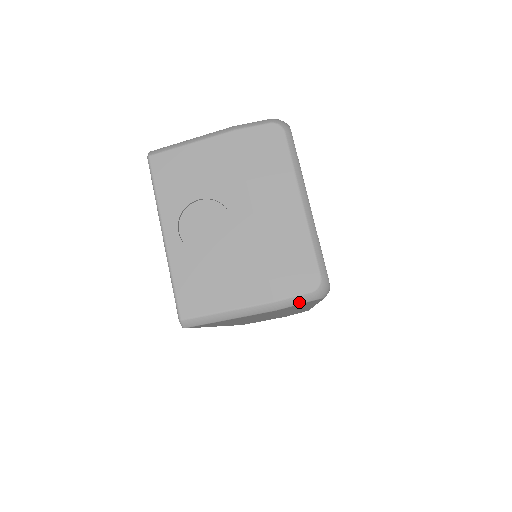
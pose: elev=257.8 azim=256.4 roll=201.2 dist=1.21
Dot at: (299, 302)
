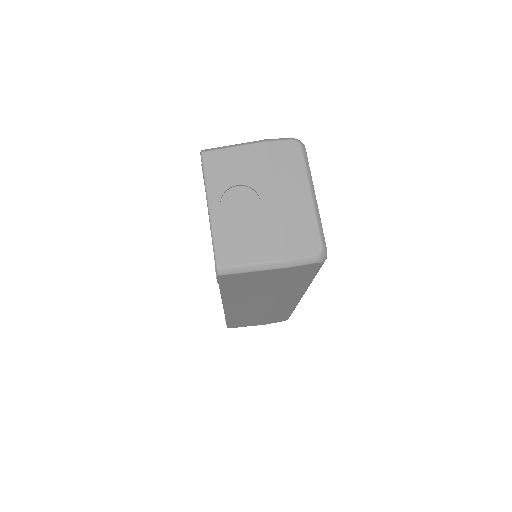
Dot at: (305, 263)
